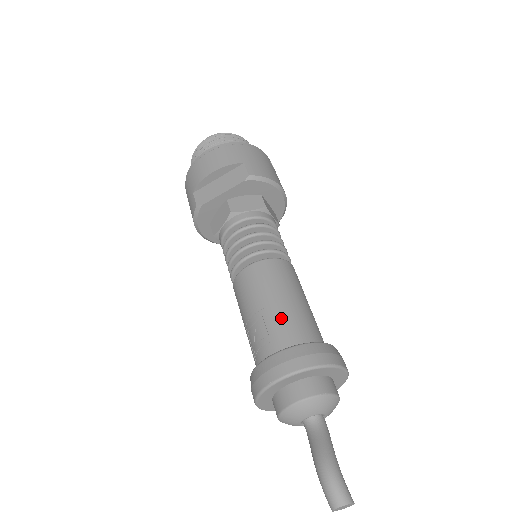
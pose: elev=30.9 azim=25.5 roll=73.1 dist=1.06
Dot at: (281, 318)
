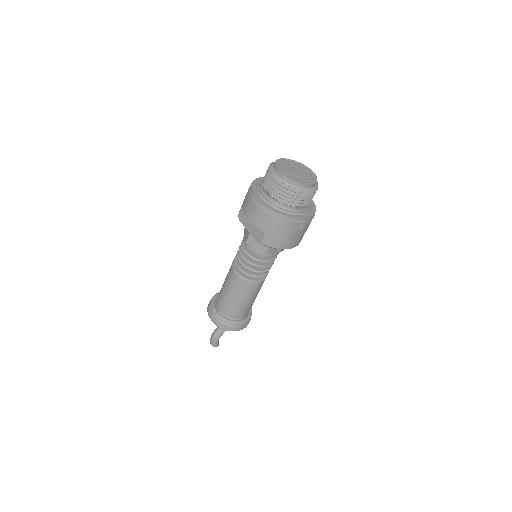
Dot at: (227, 302)
